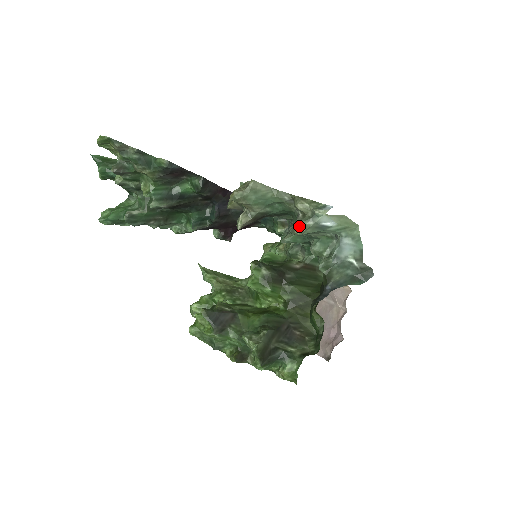
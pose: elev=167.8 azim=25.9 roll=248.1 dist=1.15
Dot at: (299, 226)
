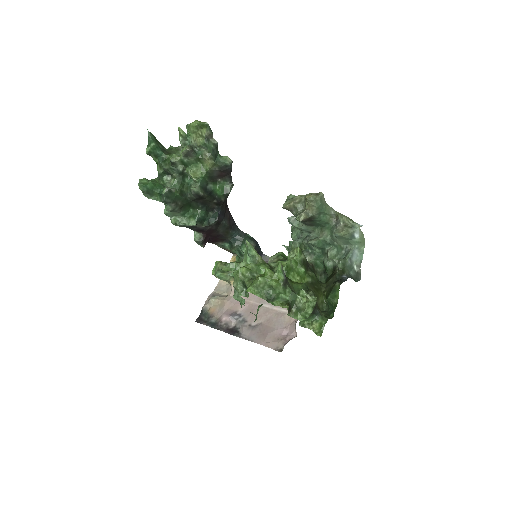
Dot at: (344, 230)
